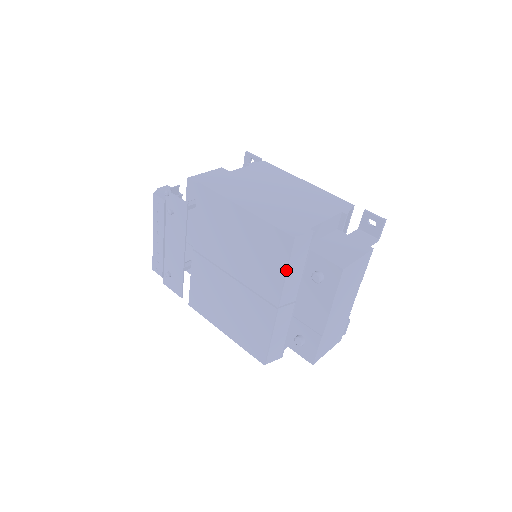
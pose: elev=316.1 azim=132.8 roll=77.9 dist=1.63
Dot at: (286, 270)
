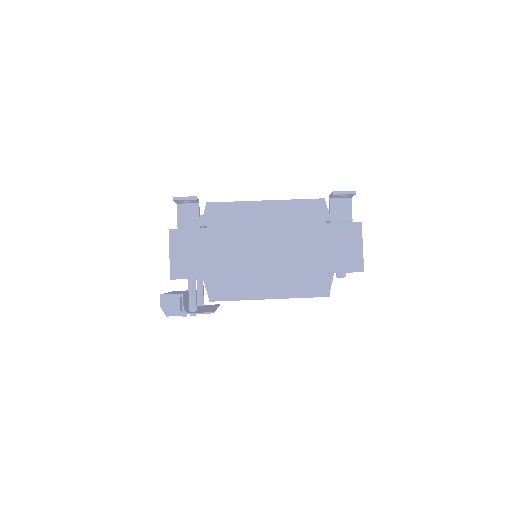
Dot at: occluded
